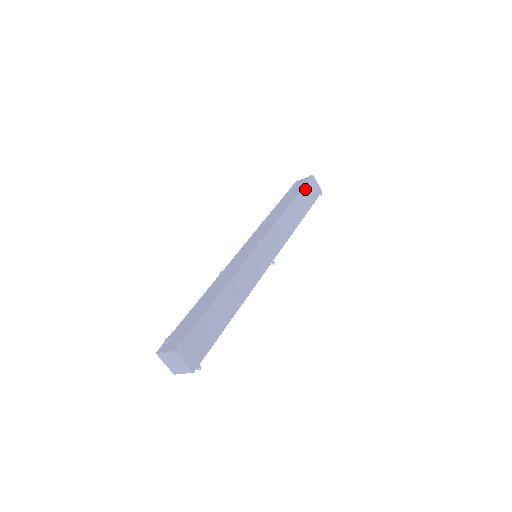
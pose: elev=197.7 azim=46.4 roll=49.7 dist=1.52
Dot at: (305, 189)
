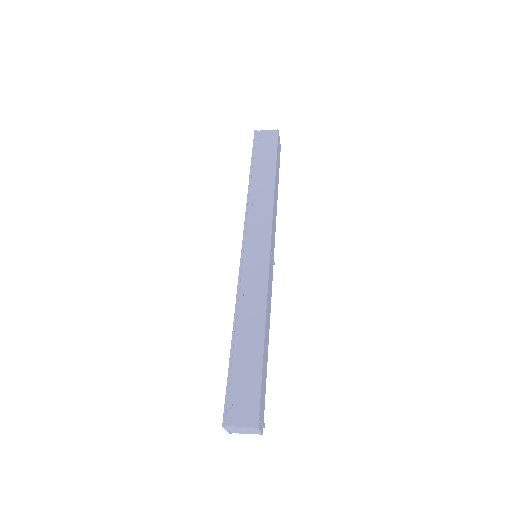
Dot at: (277, 153)
